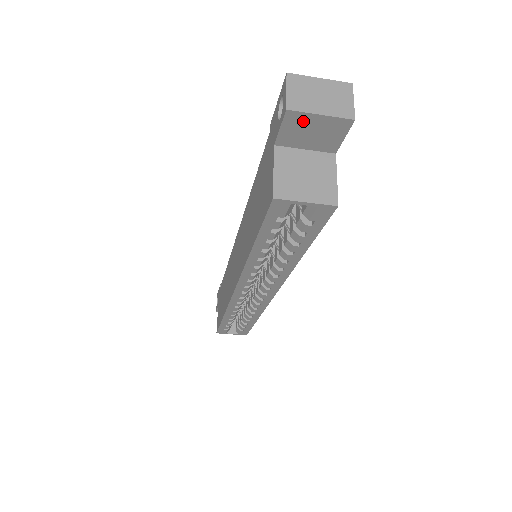
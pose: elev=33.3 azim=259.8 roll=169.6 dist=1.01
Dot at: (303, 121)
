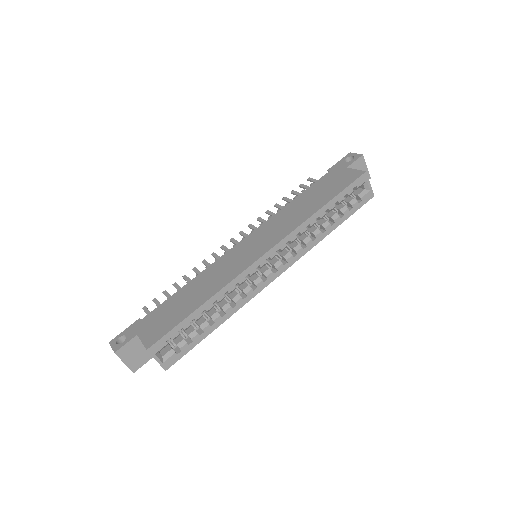
Dot at: (362, 164)
